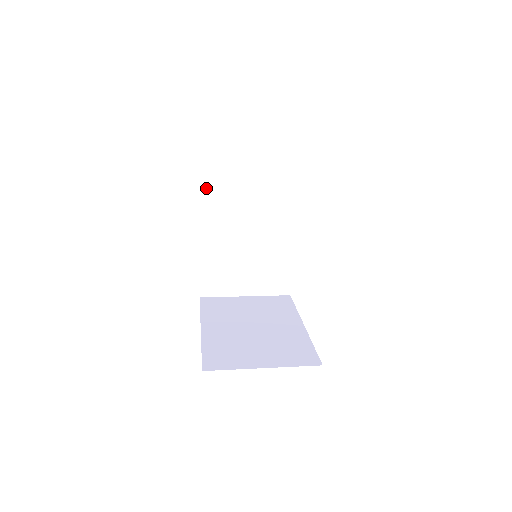
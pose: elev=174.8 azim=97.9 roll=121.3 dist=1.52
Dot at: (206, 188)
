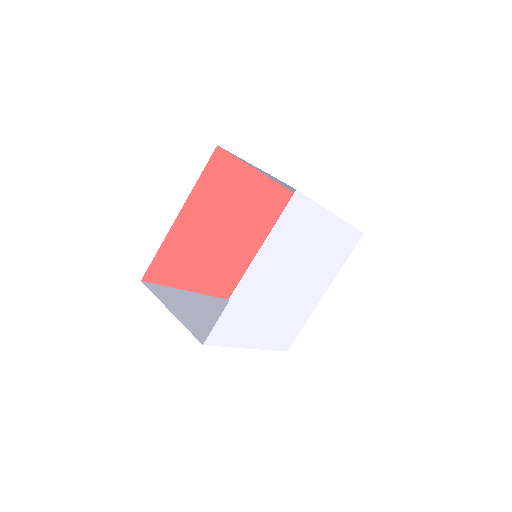
Dot at: occluded
